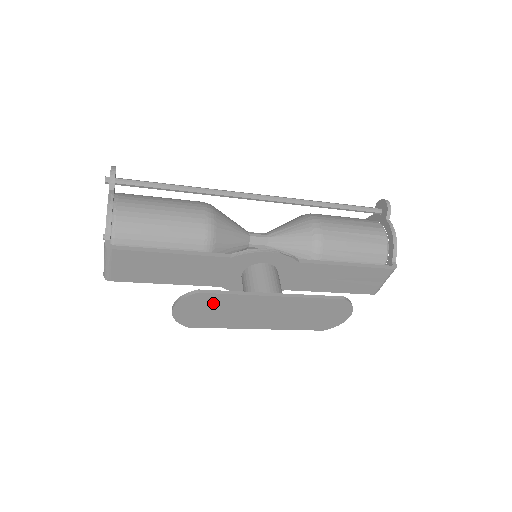
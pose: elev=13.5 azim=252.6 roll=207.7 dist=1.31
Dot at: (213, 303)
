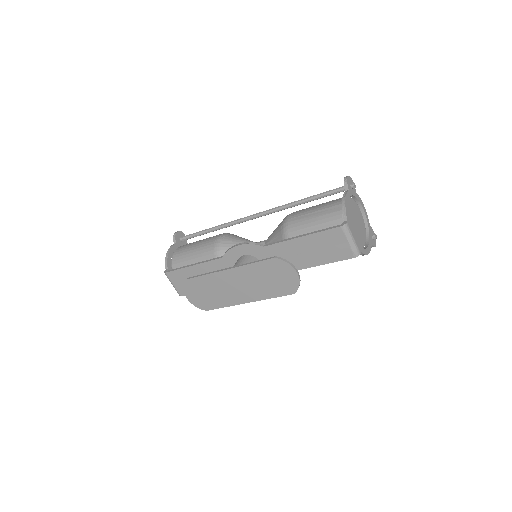
Dot at: (200, 286)
